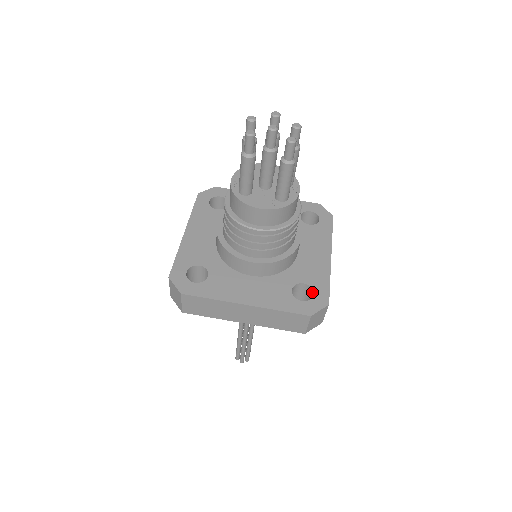
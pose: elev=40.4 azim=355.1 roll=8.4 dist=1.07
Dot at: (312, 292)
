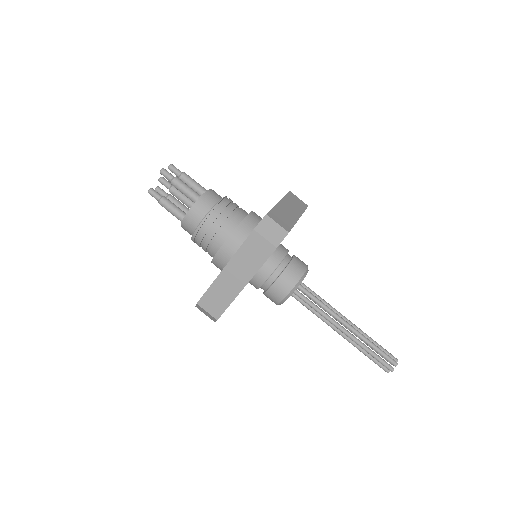
Dot at: occluded
